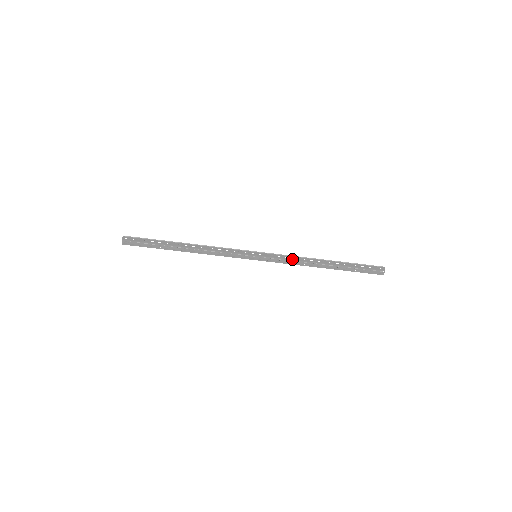
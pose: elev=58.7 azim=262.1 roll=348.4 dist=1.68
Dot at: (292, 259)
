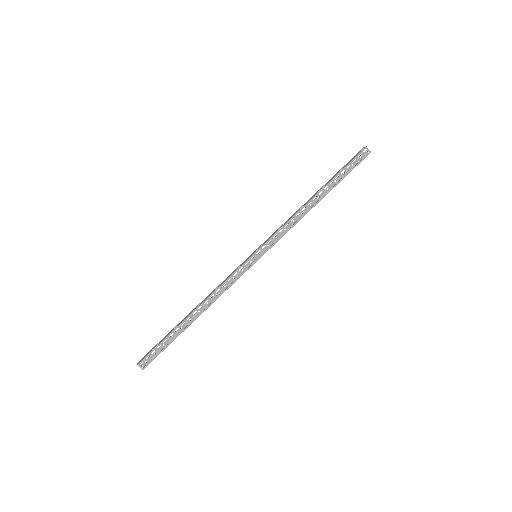
Dot at: (285, 224)
